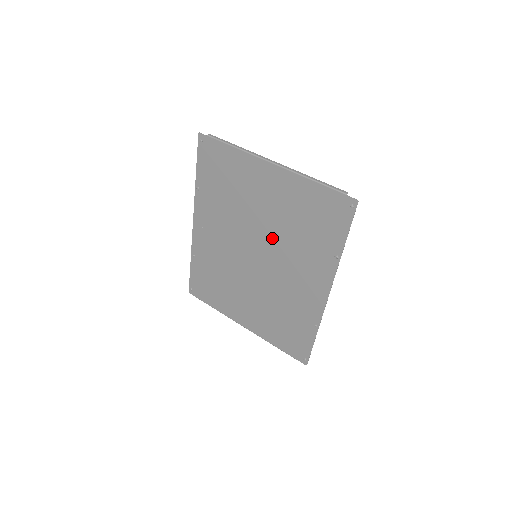
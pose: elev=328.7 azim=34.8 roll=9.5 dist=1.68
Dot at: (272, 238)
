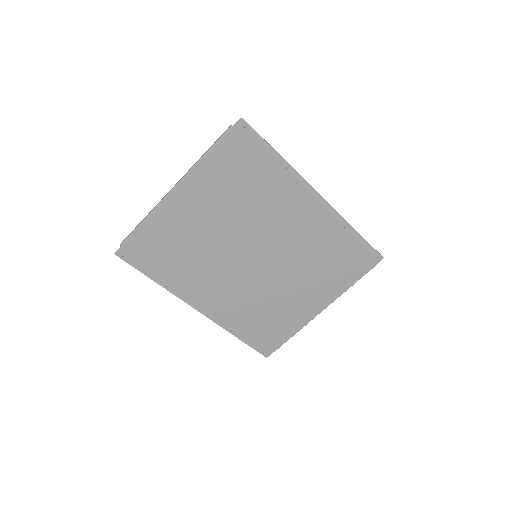
Dot at: (245, 228)
